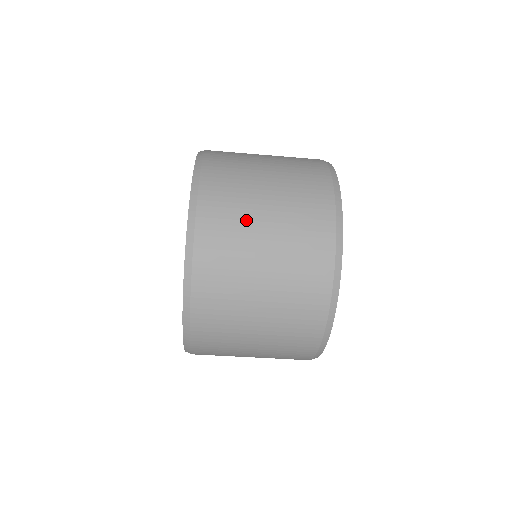
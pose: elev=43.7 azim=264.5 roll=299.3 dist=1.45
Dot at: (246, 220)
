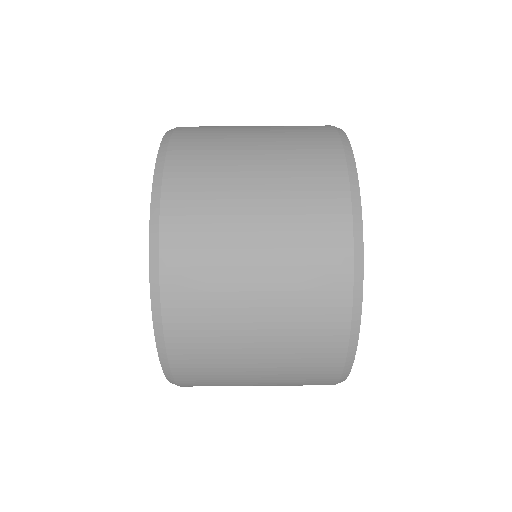
Dot at: occluded
